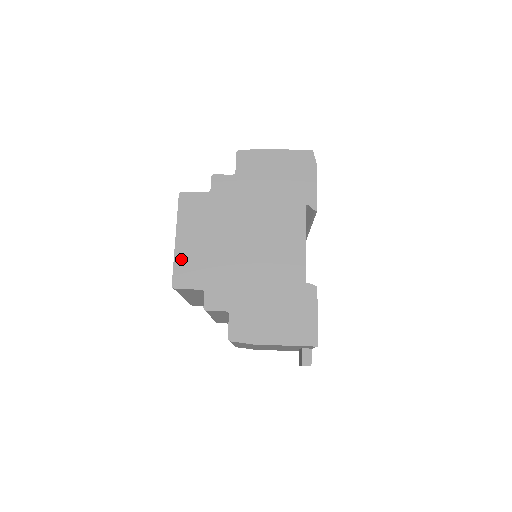
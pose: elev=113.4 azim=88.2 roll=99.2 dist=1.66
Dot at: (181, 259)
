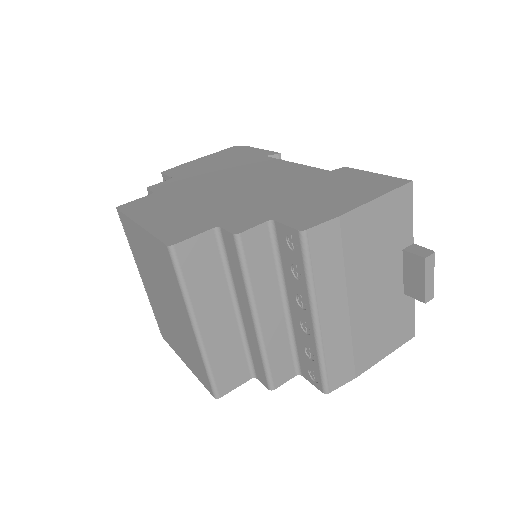
Dot at: (160, 228)
